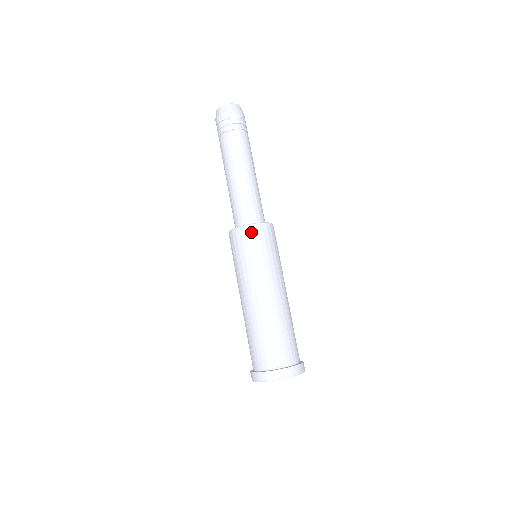
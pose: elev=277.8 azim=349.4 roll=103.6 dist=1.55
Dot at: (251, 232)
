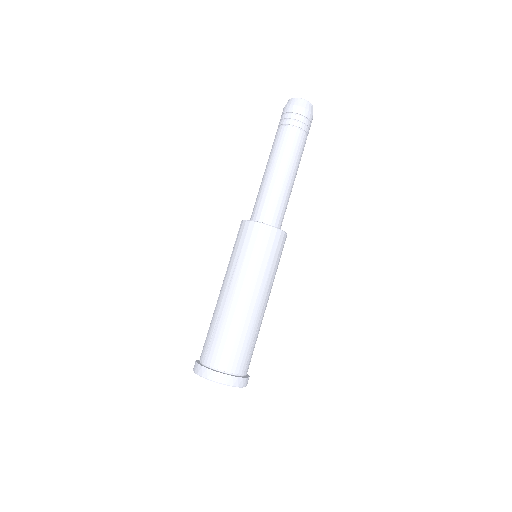
Dot at: (252, 229)
